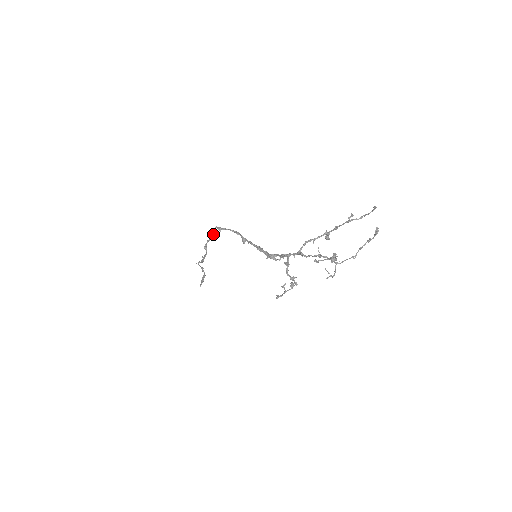
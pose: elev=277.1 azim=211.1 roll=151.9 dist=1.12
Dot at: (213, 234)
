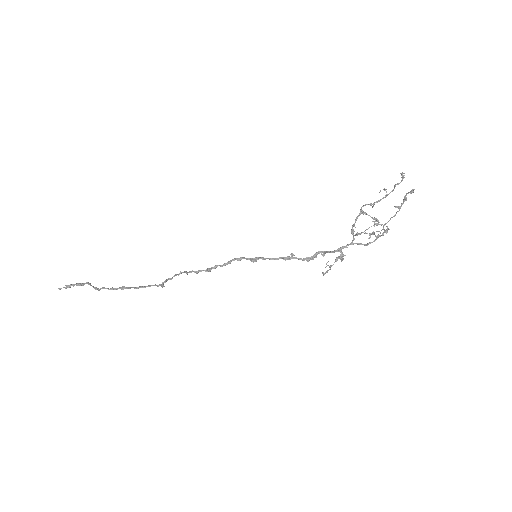
Dot at: (180, 273)
